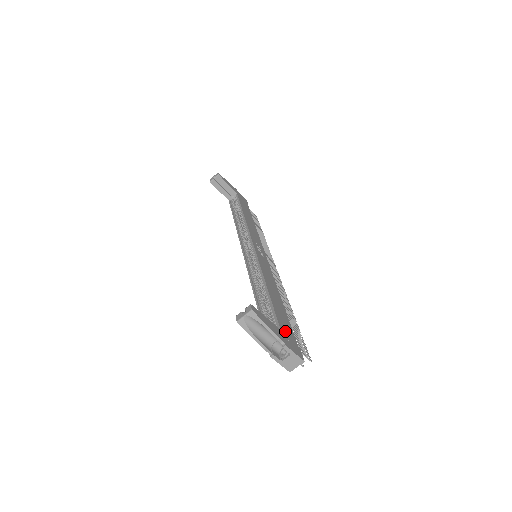
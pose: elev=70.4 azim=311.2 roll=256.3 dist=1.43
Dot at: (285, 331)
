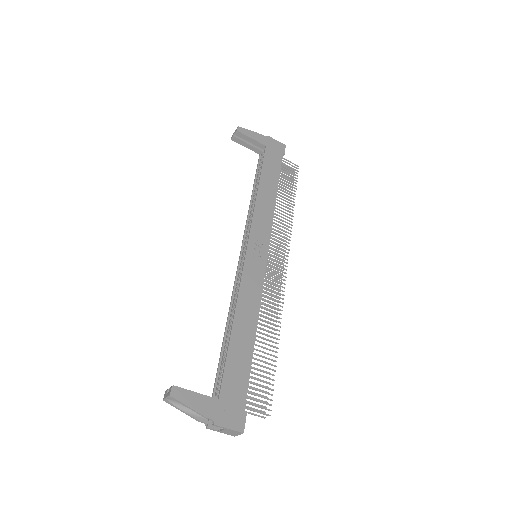
Dot at: (228, 396)
